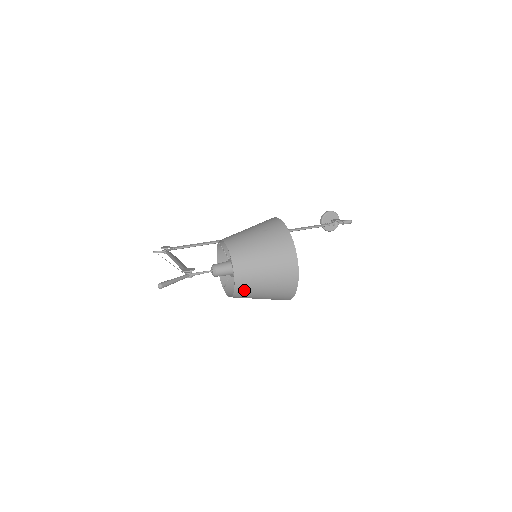
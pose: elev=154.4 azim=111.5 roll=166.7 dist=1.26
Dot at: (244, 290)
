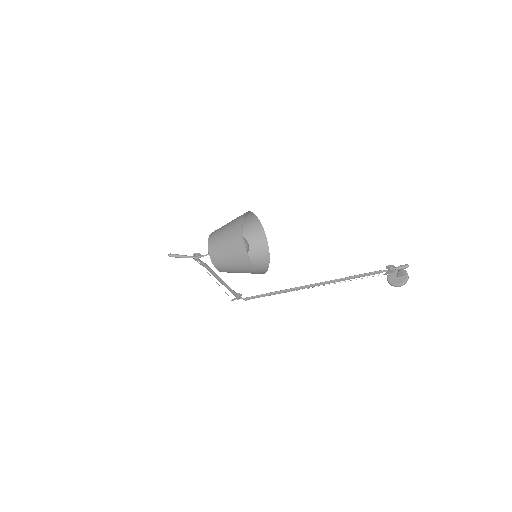
Dot at: (214, 252)
